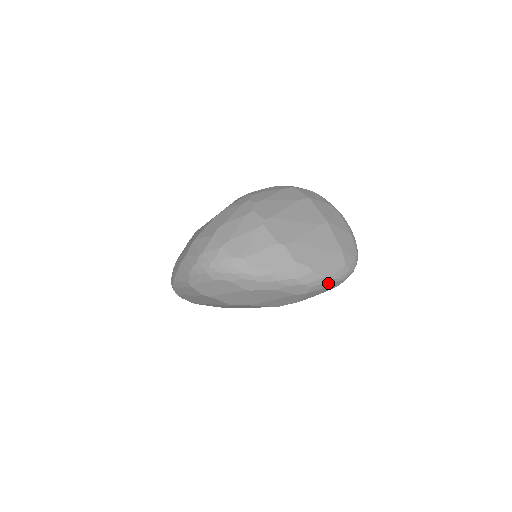
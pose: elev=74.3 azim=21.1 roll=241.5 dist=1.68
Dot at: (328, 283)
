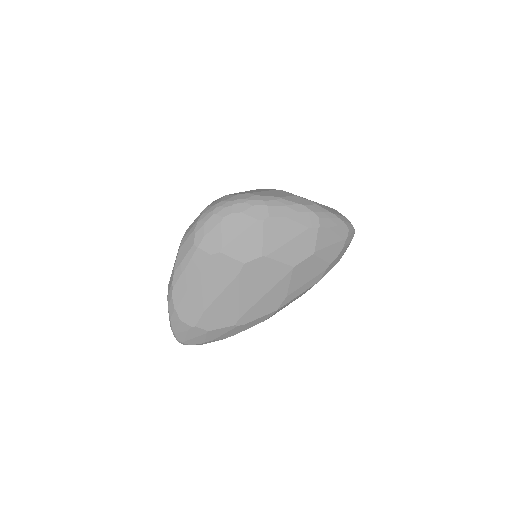
Dot at: (335, 222)
